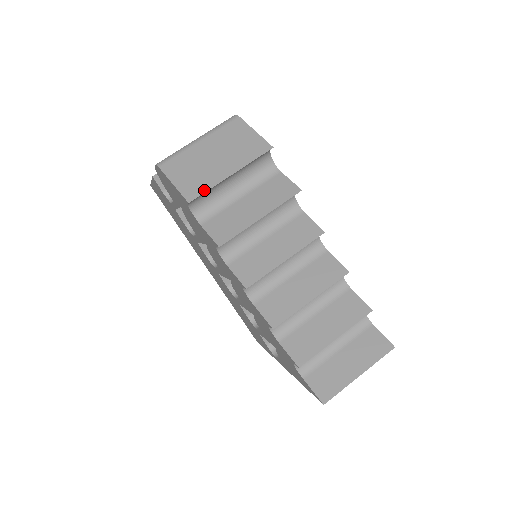
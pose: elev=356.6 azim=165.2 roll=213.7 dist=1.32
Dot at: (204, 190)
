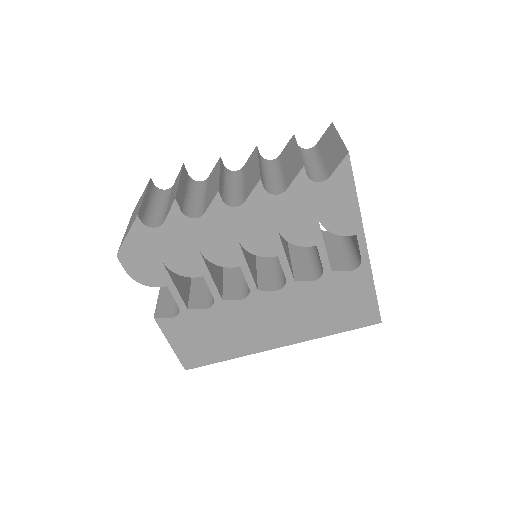
Dot at: (139, 209)
